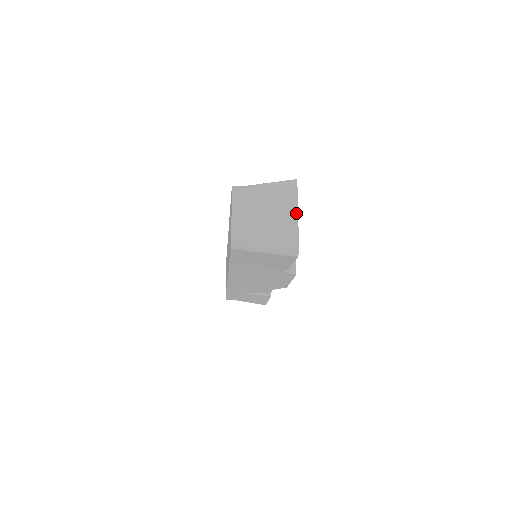
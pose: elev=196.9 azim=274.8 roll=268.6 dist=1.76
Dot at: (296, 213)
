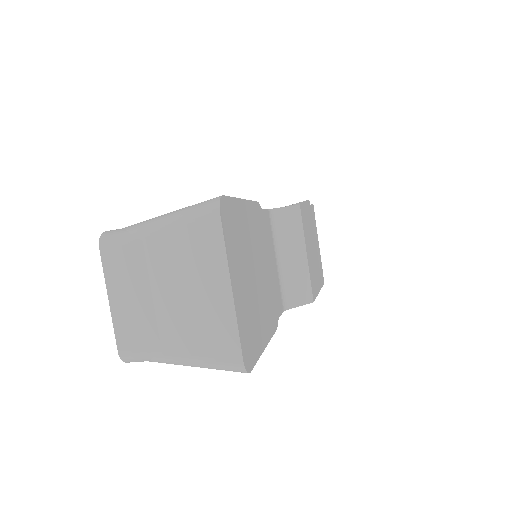
Dot at: (227, 285)
